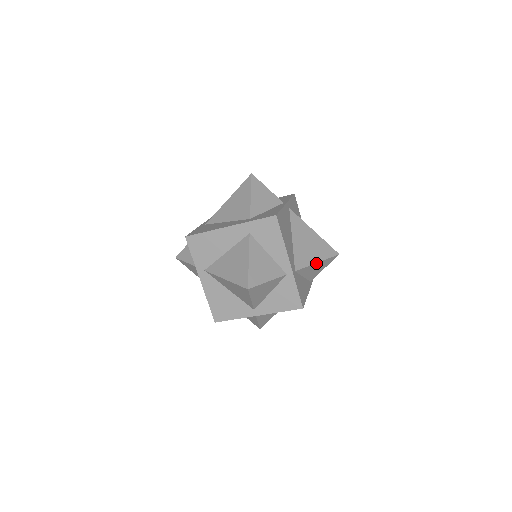
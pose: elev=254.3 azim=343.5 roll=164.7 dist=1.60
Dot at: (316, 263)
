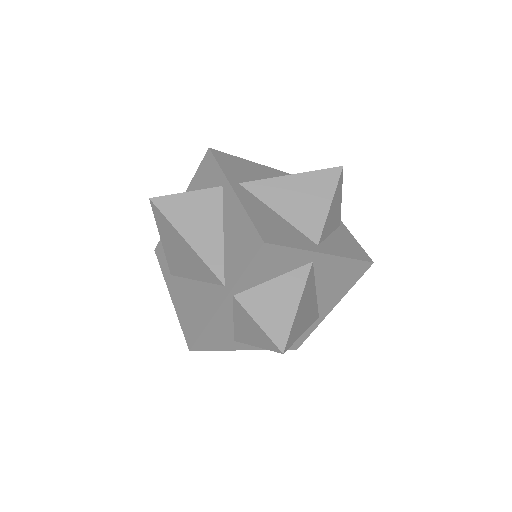
Dot at: occluded
